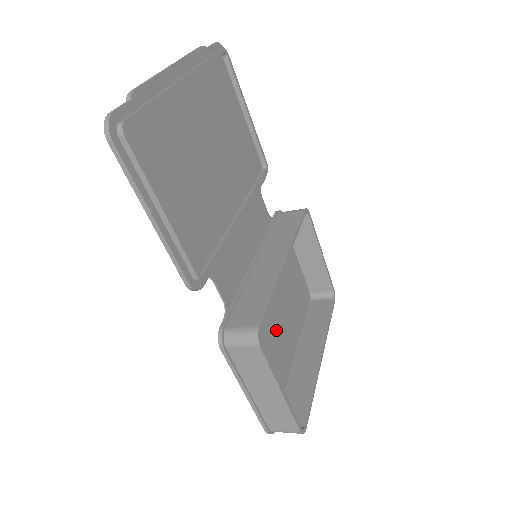
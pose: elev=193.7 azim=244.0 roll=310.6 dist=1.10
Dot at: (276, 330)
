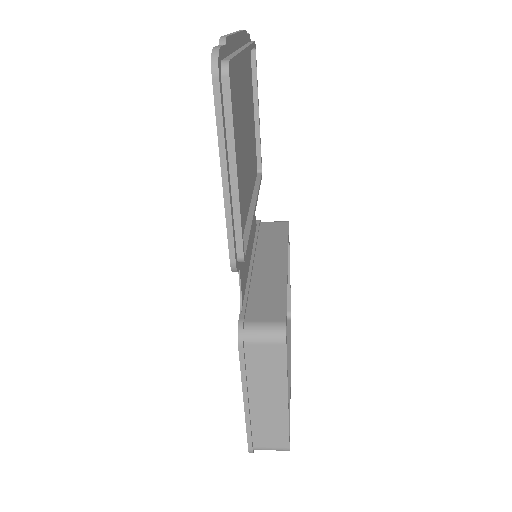
Dot at: occluded
